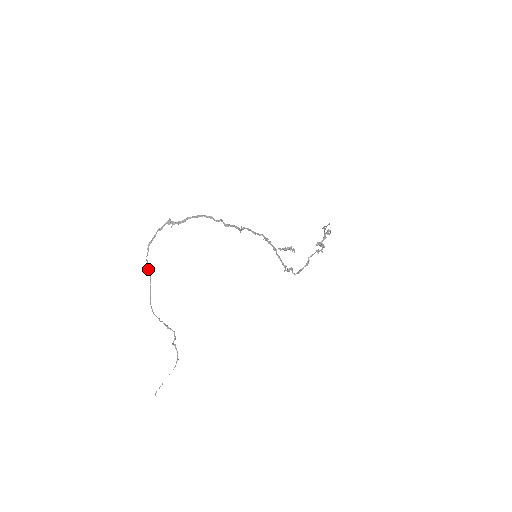
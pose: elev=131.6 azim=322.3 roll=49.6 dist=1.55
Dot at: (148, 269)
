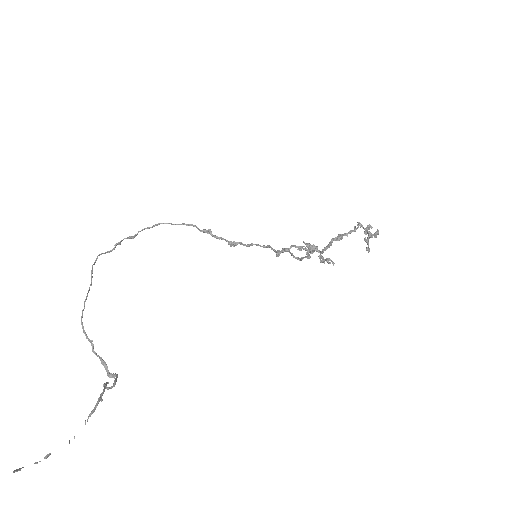
Dot at: (92, 277)
